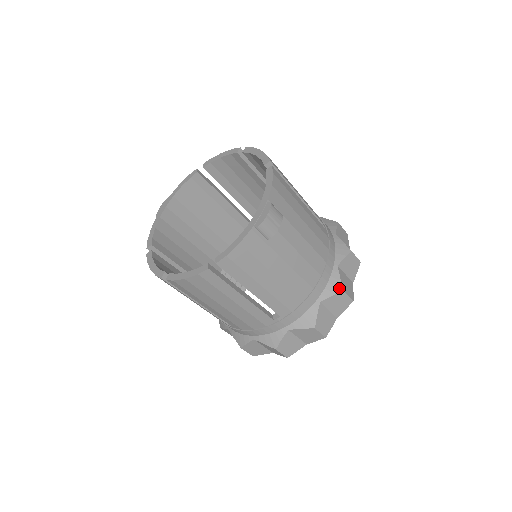
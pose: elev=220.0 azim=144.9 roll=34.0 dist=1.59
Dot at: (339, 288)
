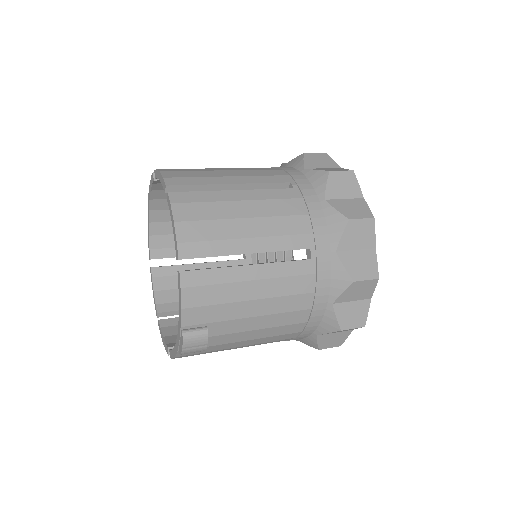
Dot at: (335, 328)
